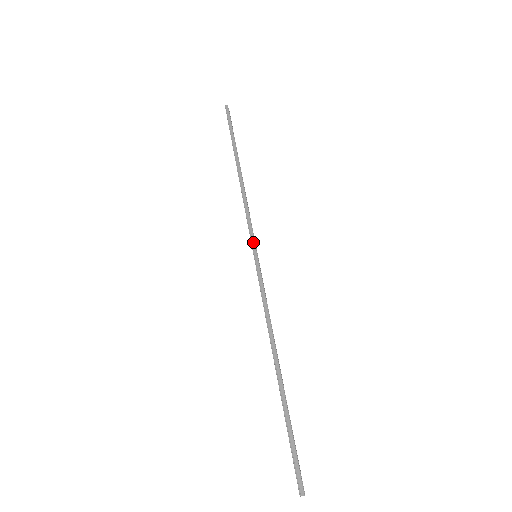
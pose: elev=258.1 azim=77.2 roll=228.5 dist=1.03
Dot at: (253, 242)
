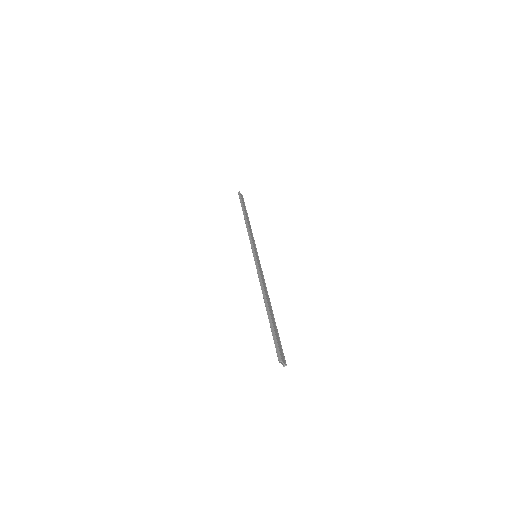
Dot at: (253, 249)
